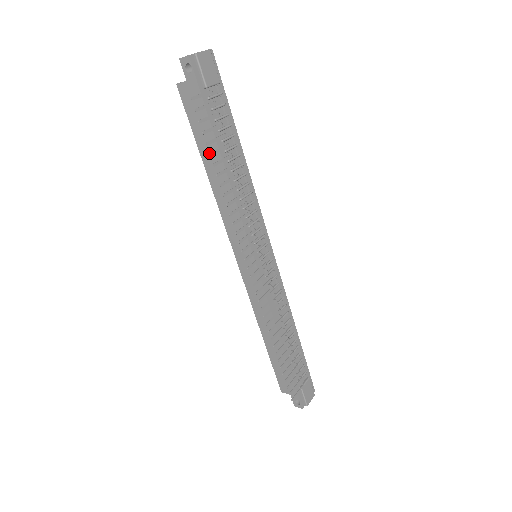
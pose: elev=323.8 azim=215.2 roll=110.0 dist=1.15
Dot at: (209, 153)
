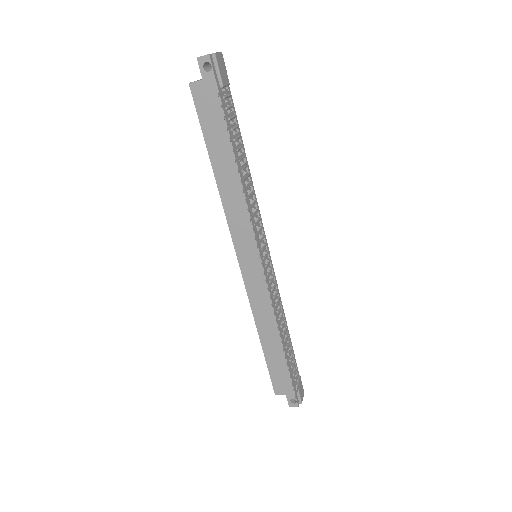
Dot at: occluded
